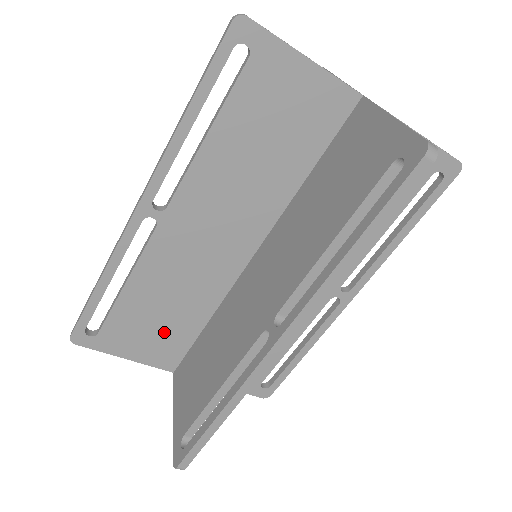
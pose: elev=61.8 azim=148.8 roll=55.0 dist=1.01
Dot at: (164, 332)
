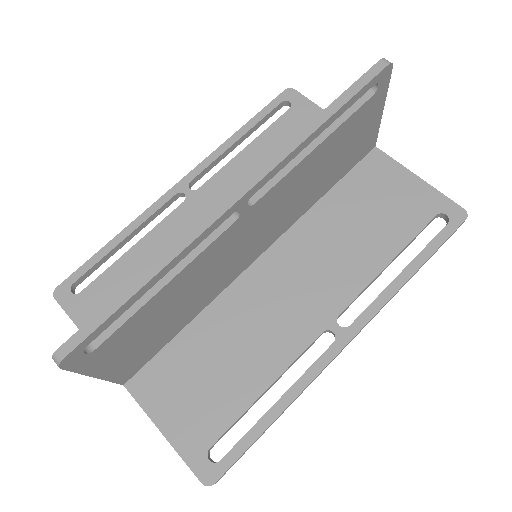
Dot at: occluded
